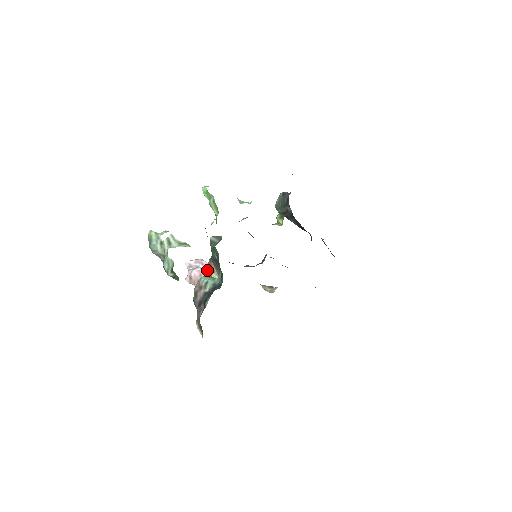
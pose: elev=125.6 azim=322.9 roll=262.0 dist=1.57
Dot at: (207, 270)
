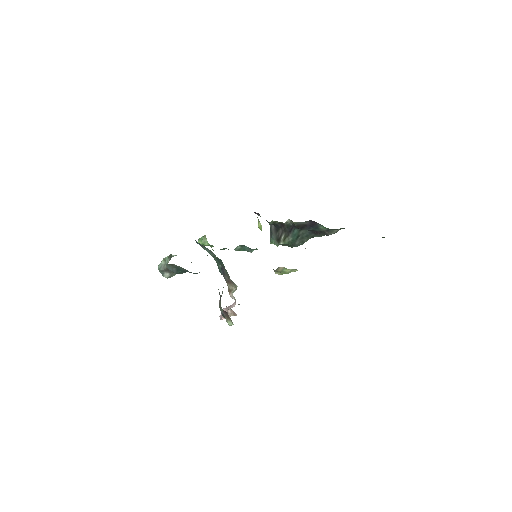
Dot at: occluded
